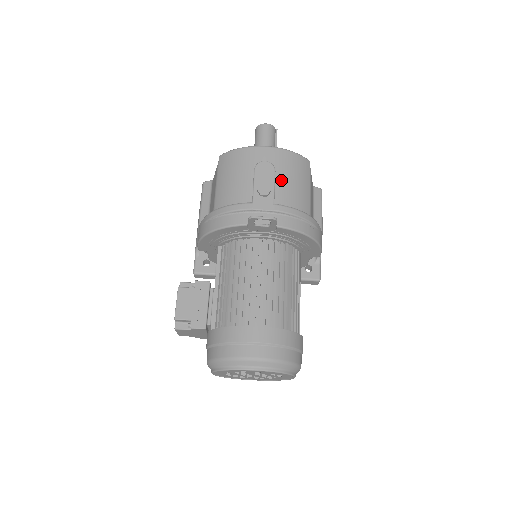
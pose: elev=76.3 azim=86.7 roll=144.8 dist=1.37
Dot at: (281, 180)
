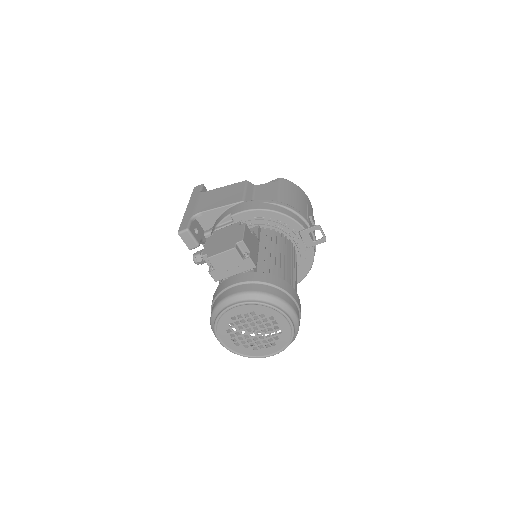
Dot at: occluded
